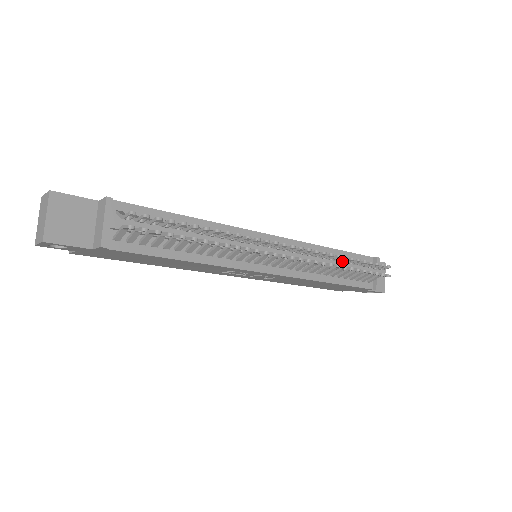
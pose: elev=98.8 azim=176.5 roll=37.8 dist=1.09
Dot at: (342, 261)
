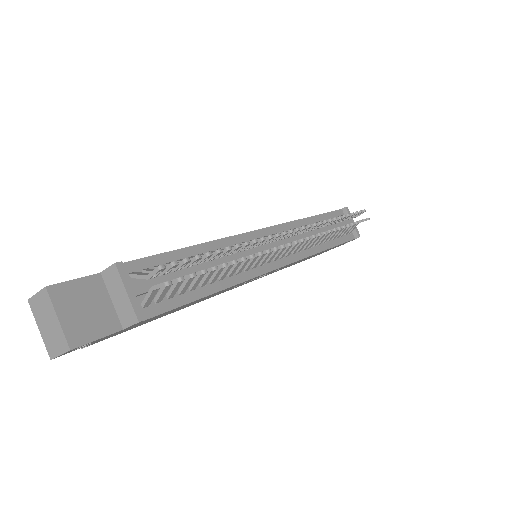
Dot at: (330, 224)
